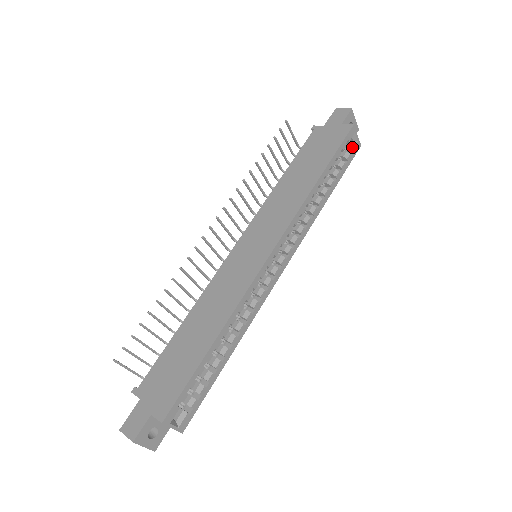
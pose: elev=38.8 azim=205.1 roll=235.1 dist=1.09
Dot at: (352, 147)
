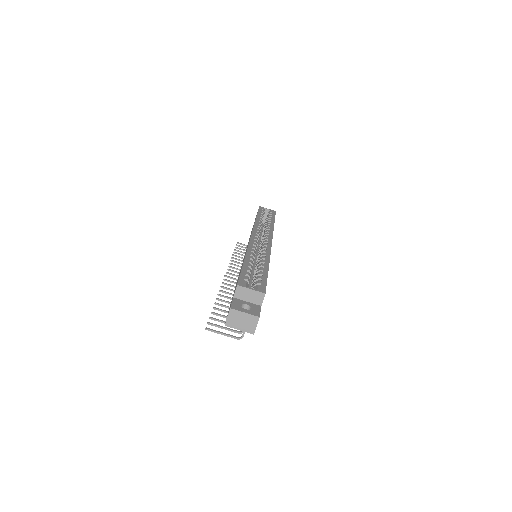
Dot at: (270, 212)
